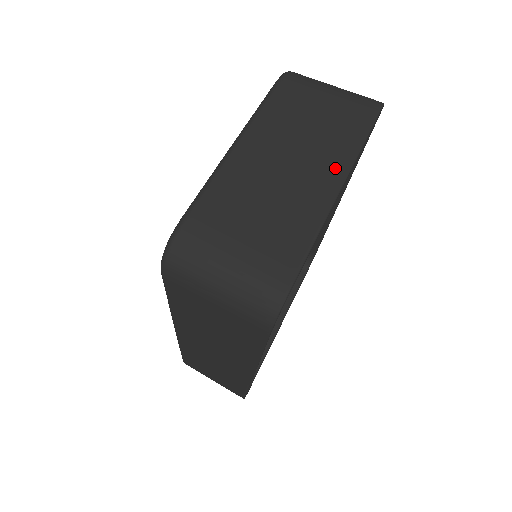
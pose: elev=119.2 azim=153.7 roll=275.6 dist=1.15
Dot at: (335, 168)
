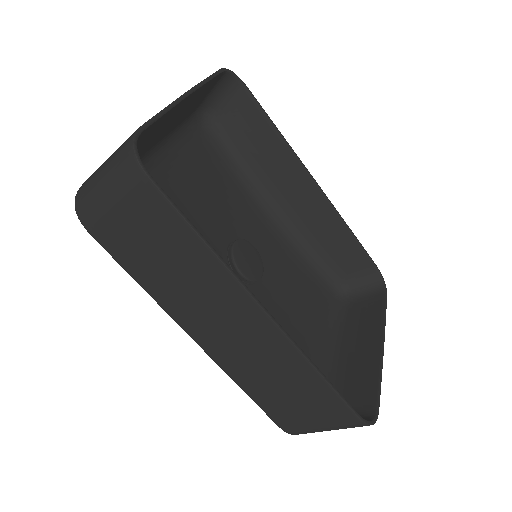
Dot at: occluded
